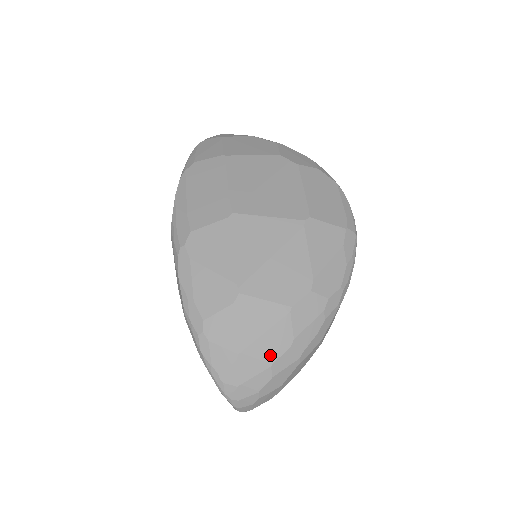
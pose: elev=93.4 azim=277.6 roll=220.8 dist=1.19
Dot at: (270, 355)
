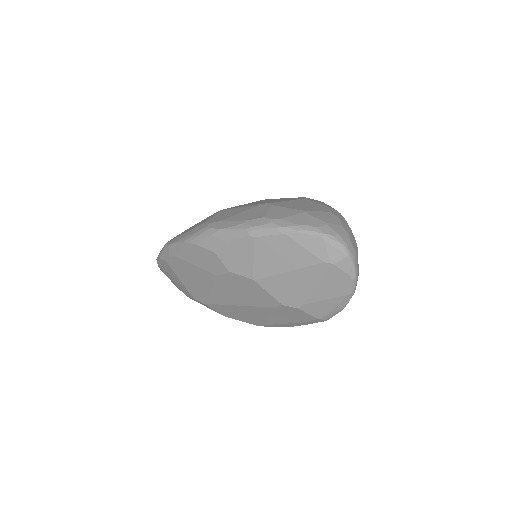
Dot at: (323, 210)
